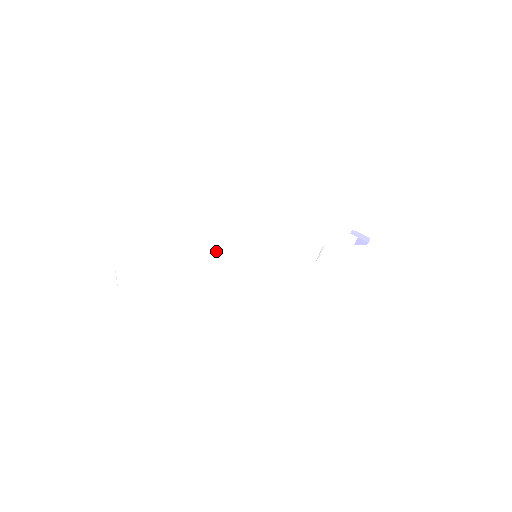
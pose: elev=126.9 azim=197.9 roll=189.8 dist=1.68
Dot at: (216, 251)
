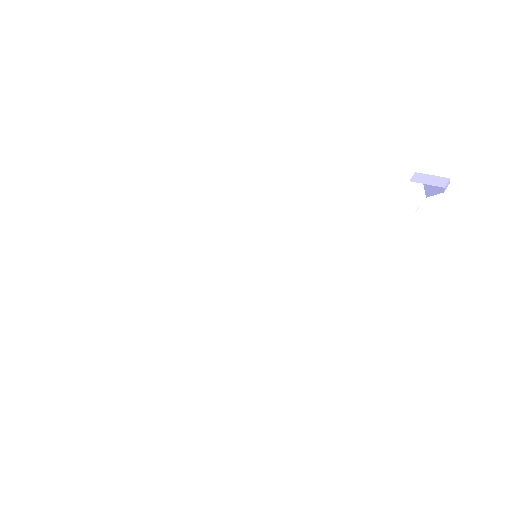
Dot at: (194, 263)
